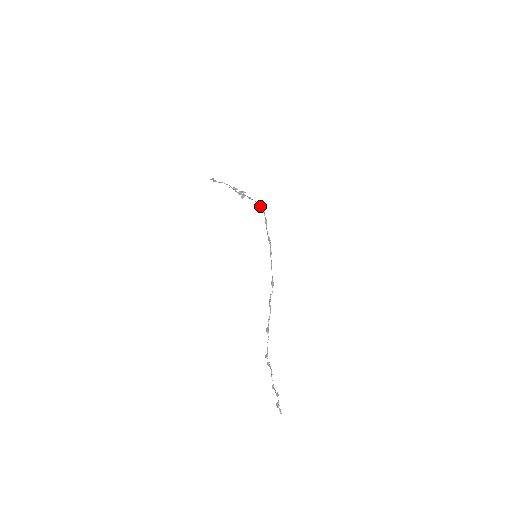
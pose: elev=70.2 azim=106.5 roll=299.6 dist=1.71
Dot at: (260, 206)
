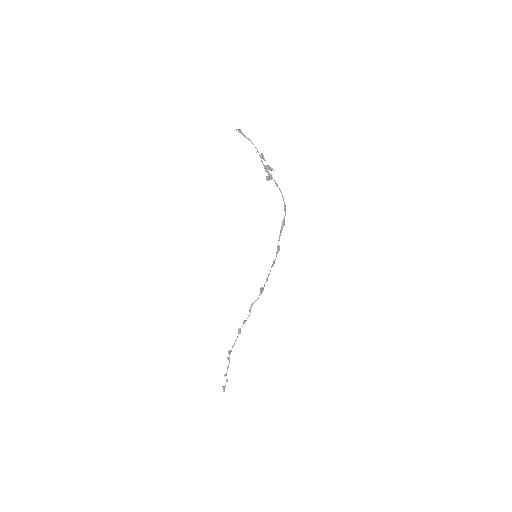
Dot at: (284, 203)
